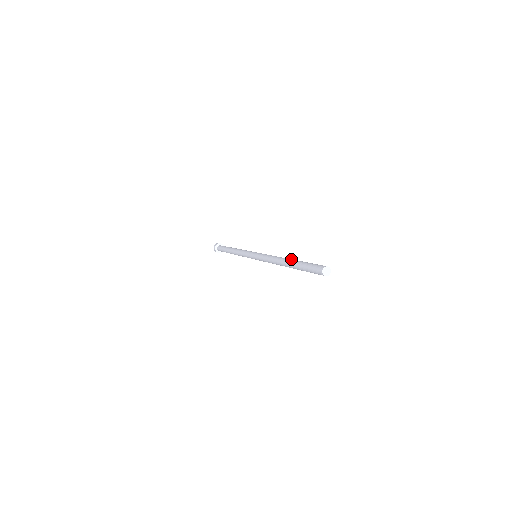
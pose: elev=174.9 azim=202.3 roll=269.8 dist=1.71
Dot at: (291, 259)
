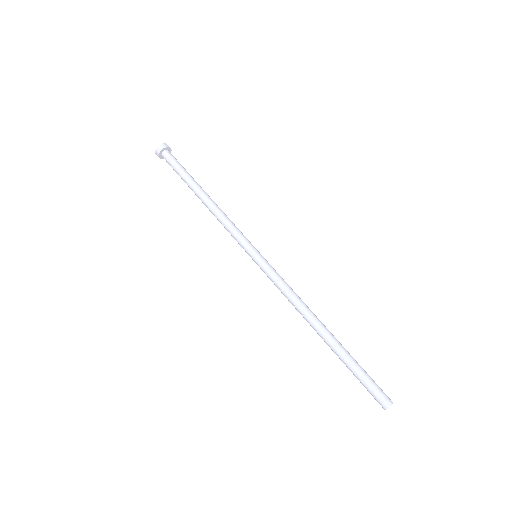
Dot at: (328, 339)
